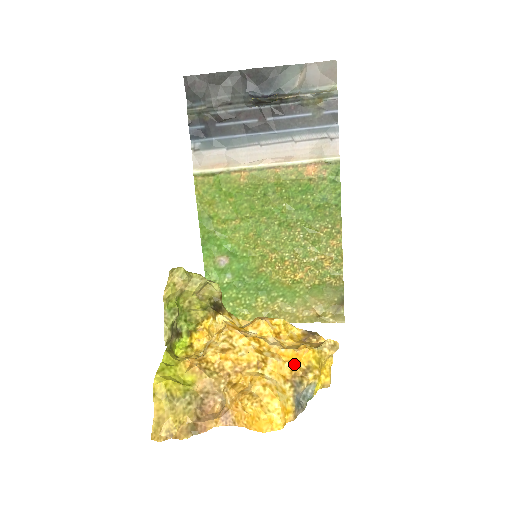
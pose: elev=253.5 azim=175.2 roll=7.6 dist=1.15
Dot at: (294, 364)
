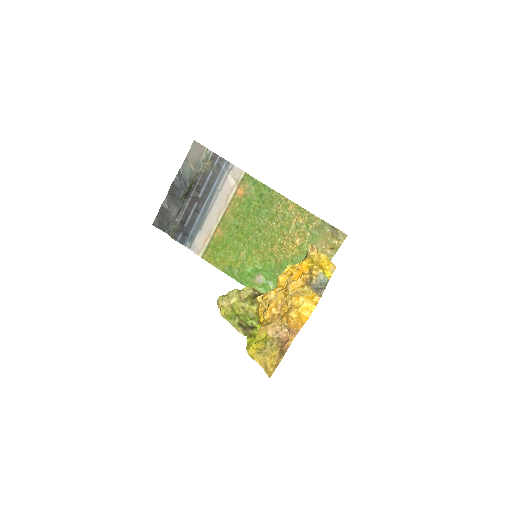
Dot at: (301, 276)
